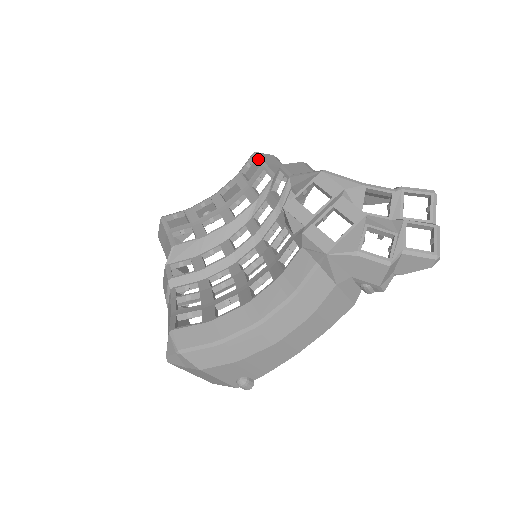
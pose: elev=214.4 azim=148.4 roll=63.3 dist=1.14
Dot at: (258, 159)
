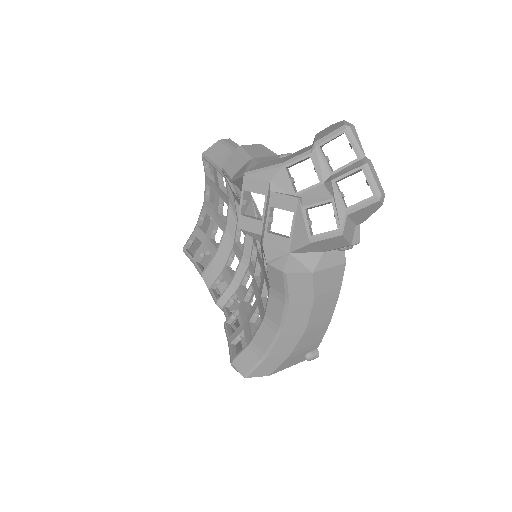
Dot at: (207, 161)
